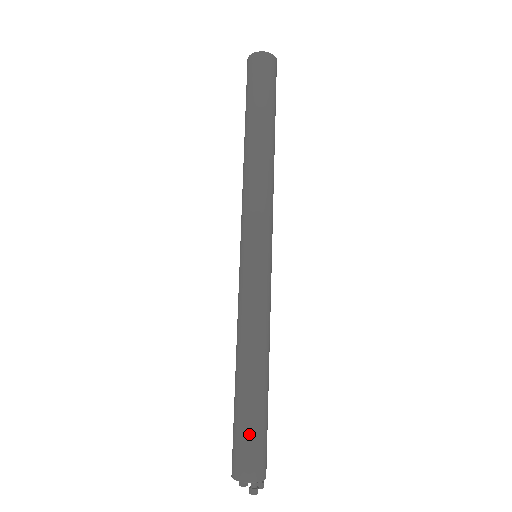
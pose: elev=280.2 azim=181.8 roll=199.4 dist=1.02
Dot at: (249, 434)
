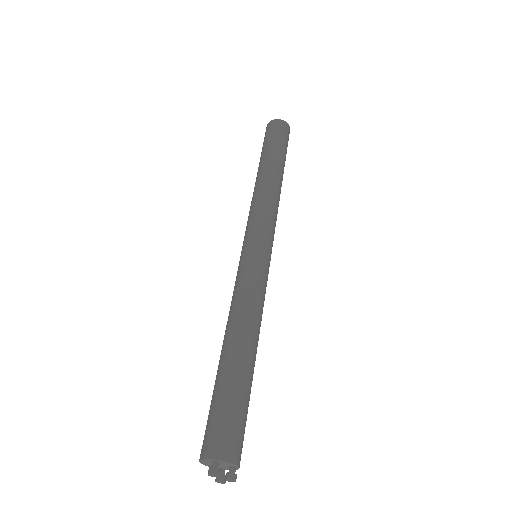
Dot at: (215, 406)
